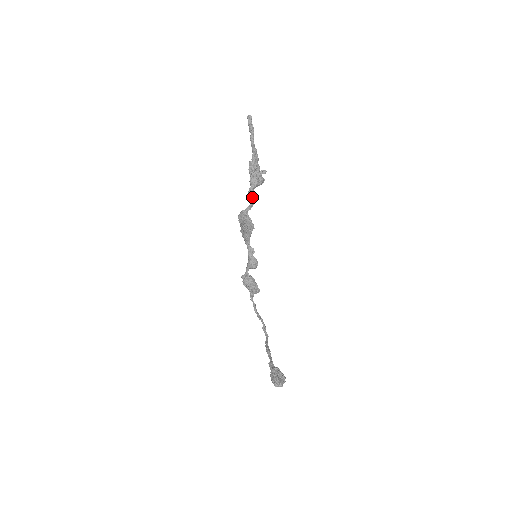
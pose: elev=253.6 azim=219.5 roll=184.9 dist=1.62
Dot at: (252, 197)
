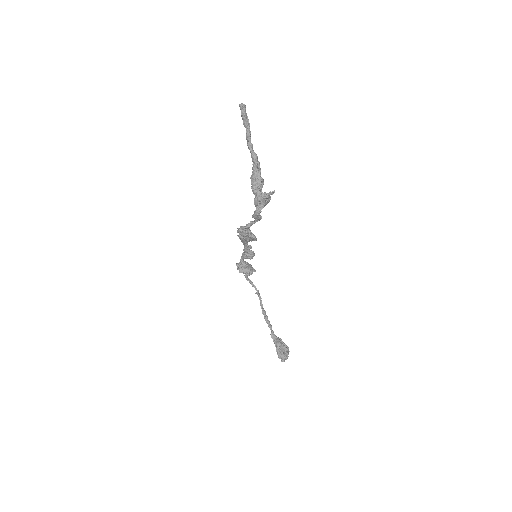
Dot at: (257, 219)
